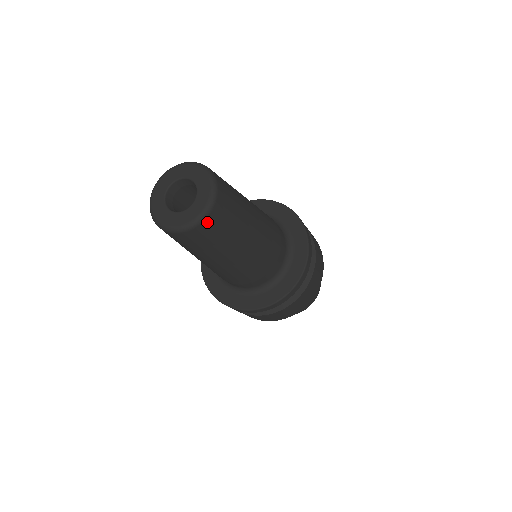
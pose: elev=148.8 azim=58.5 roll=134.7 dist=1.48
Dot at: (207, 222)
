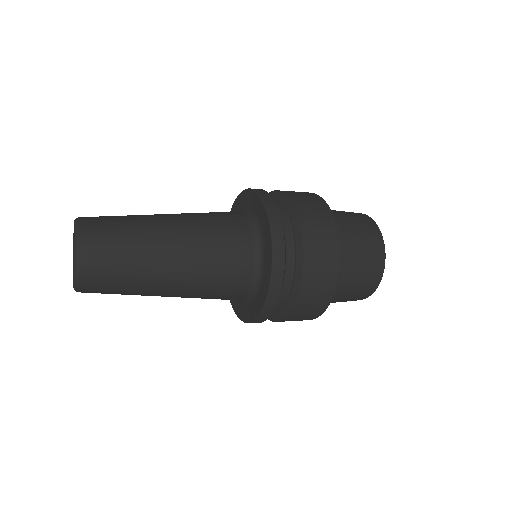
Dot at: (85, 265)
